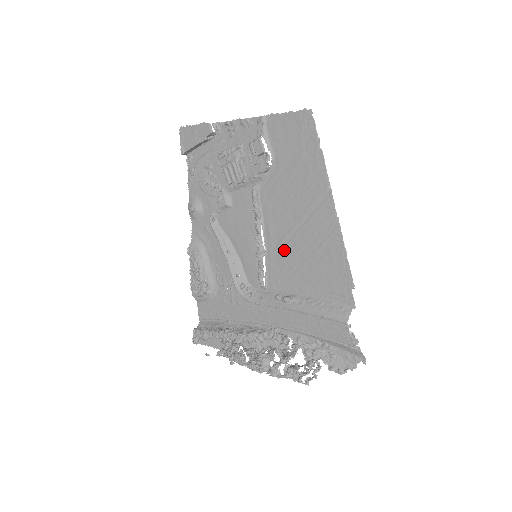
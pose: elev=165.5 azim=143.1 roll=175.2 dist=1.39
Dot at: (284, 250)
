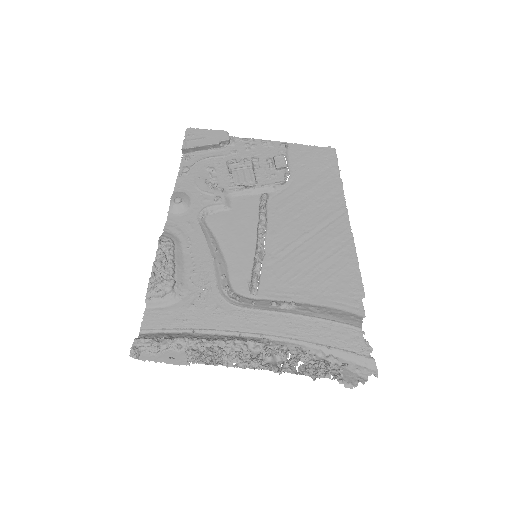
Dot at: (288, 256)
